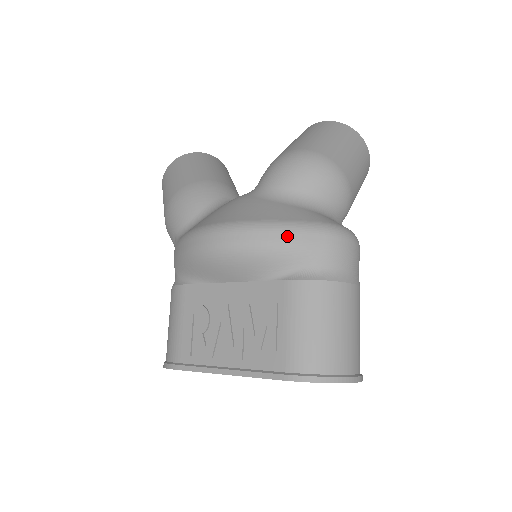
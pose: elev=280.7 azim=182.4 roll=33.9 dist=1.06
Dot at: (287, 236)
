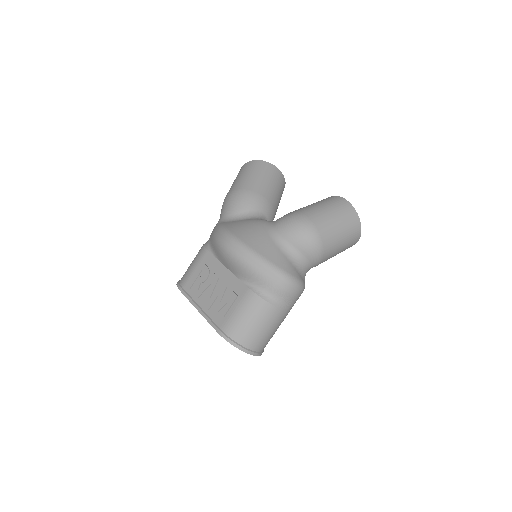
Dot at: (261, 267)
